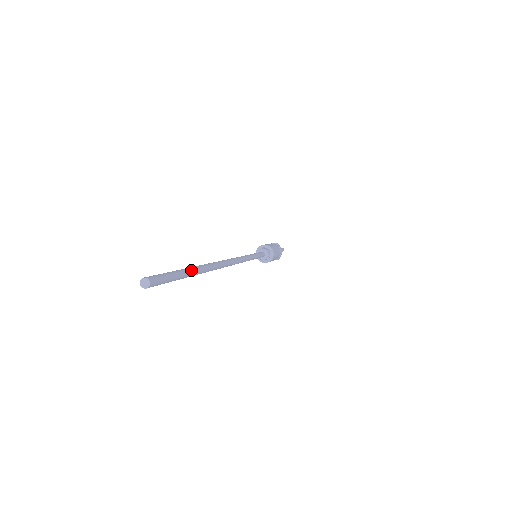
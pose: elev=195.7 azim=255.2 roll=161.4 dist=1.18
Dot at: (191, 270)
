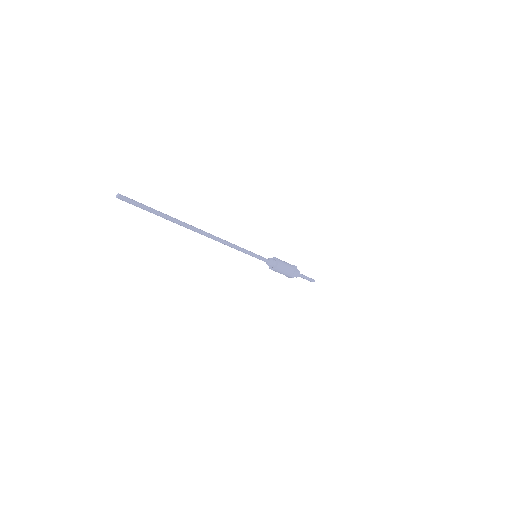
Dot at: (159, 212)
